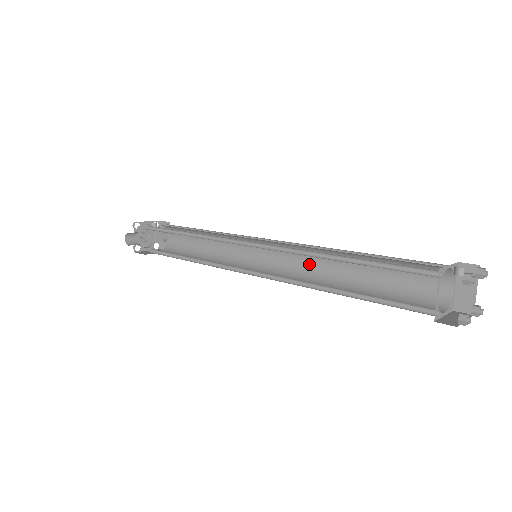
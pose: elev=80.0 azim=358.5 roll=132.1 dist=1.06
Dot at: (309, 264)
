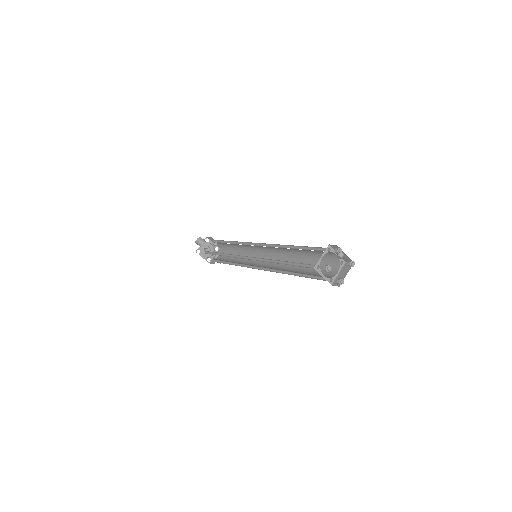
Dot at: (280, 265)
